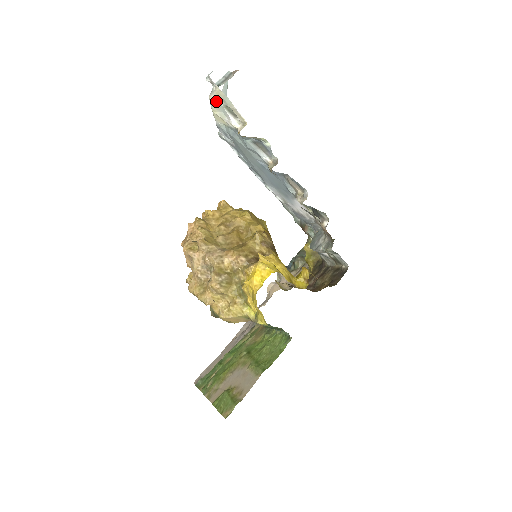
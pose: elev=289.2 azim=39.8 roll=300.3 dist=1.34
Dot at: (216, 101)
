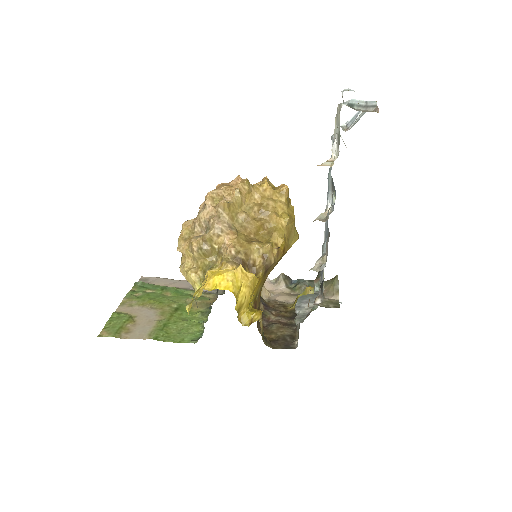
Dot at: (338, 115)
